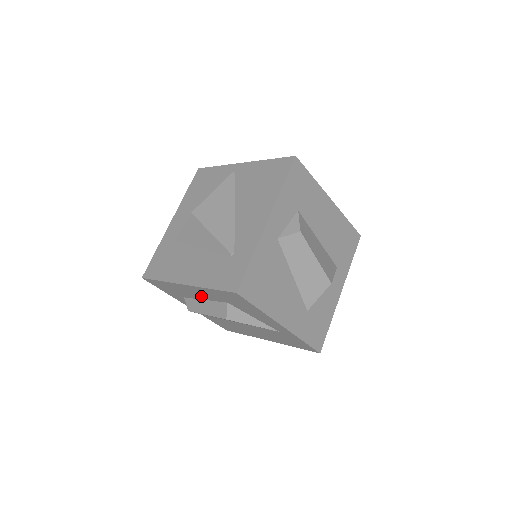
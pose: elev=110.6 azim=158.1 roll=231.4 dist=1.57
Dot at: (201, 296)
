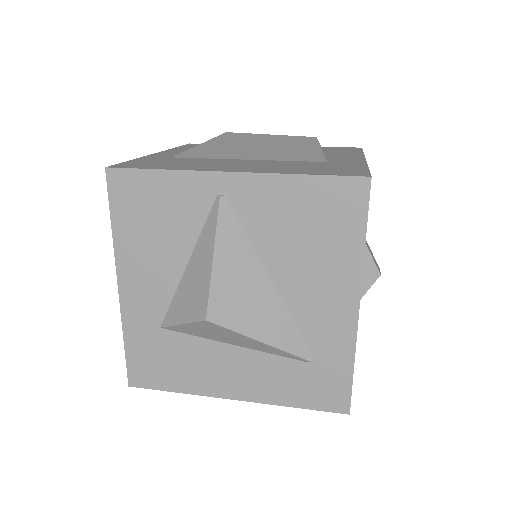
Dot at: occluded
